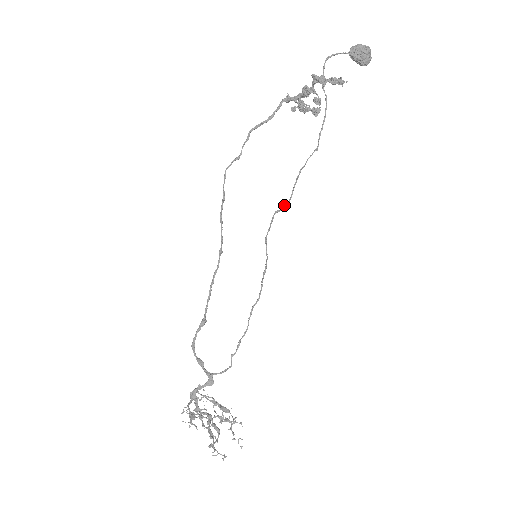
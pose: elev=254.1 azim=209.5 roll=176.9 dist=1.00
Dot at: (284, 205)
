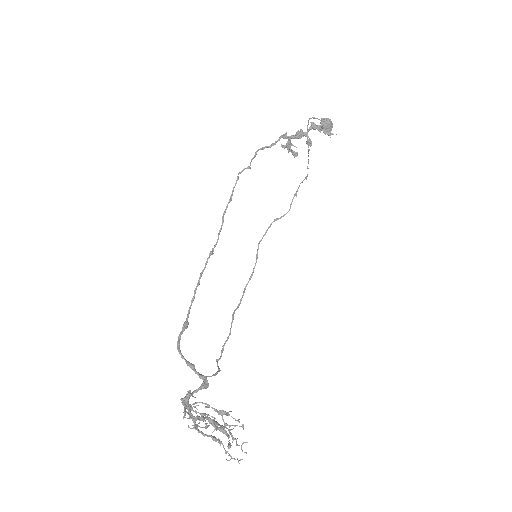
Dot at: (283, 215)
